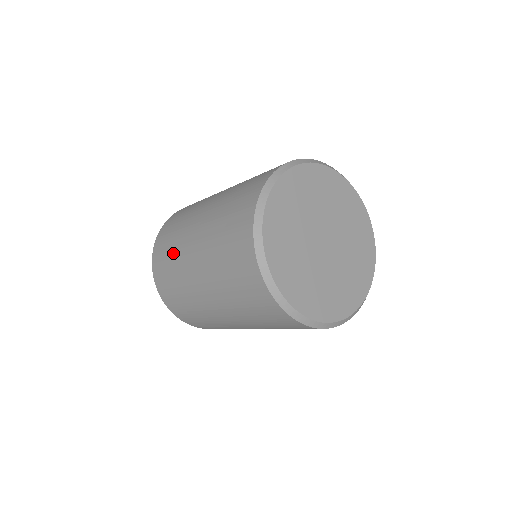
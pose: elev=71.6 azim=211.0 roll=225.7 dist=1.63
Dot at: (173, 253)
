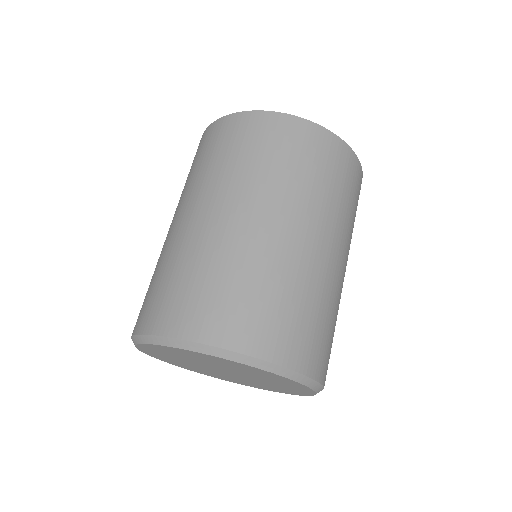
Dot at: (188, 178)
